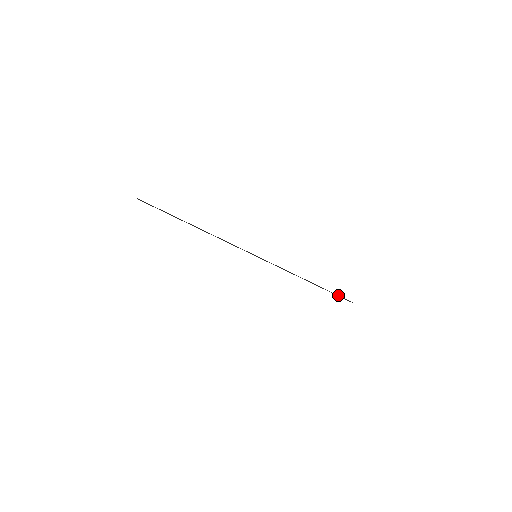
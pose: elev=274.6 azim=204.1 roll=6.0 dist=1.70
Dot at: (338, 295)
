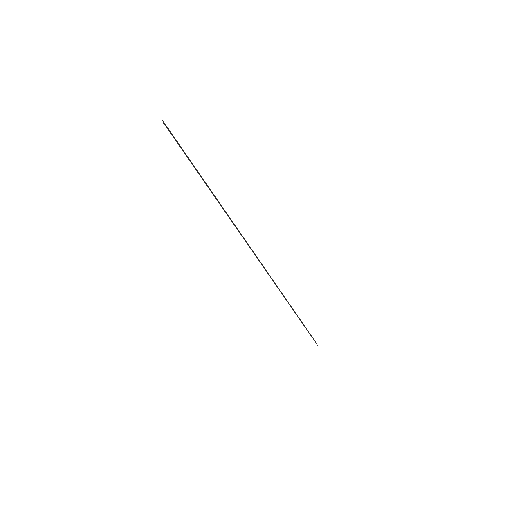
Dot at: occluded
